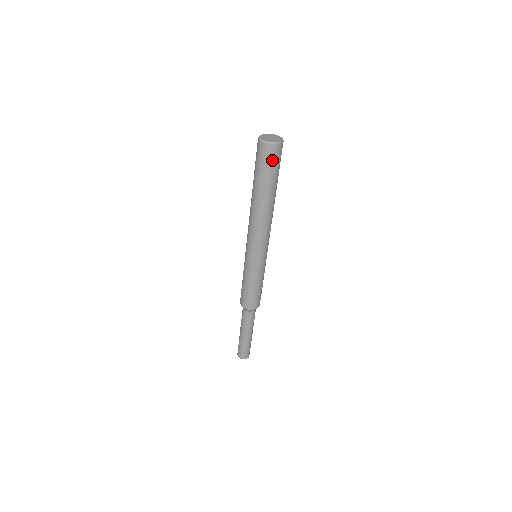
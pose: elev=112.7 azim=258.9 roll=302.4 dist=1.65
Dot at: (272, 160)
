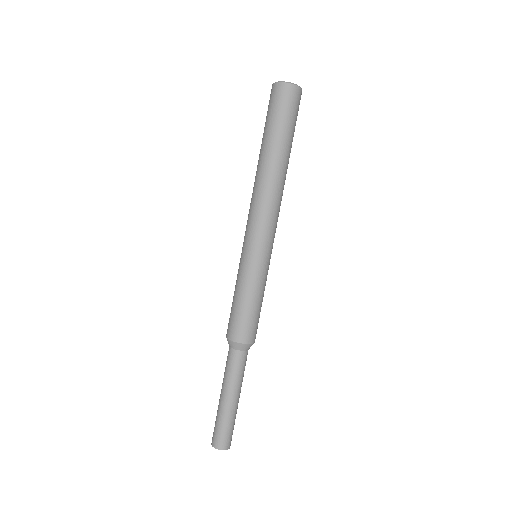
Dot at: (290, 105)
